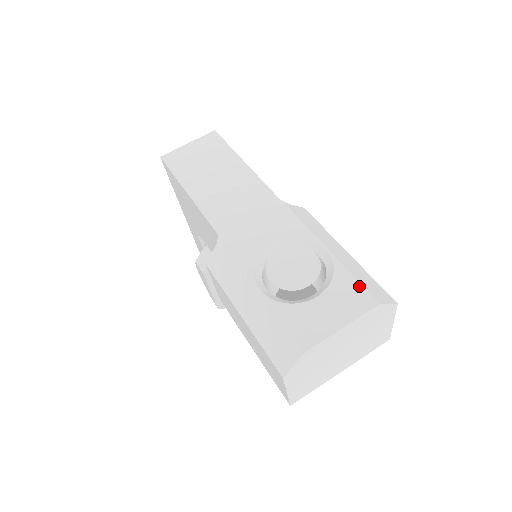
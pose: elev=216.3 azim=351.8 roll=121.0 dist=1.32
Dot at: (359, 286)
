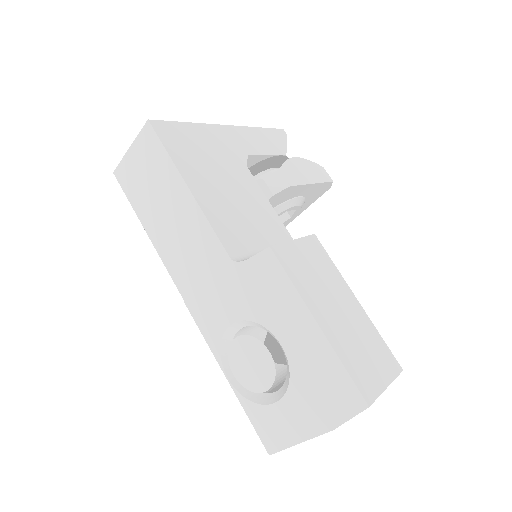
Dot at: (314, 403)
